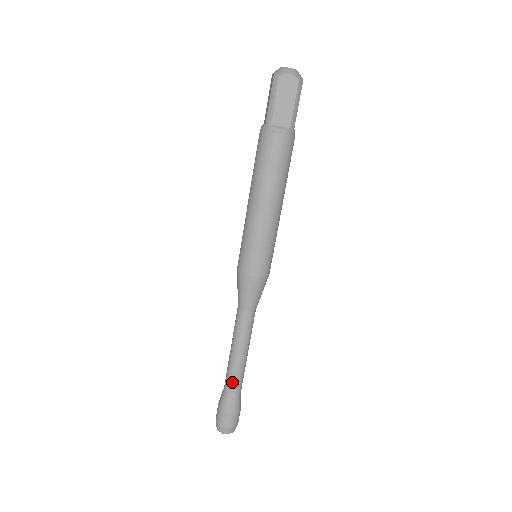
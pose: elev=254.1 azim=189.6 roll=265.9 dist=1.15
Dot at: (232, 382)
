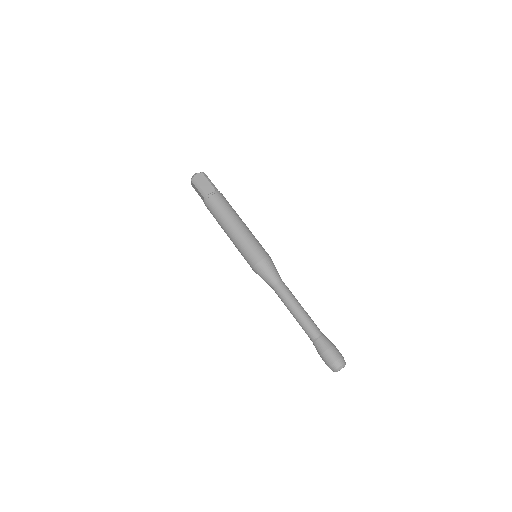
Dot at: (310, 329)
